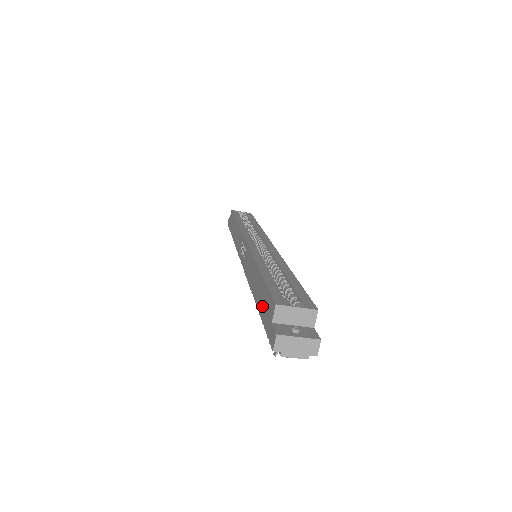
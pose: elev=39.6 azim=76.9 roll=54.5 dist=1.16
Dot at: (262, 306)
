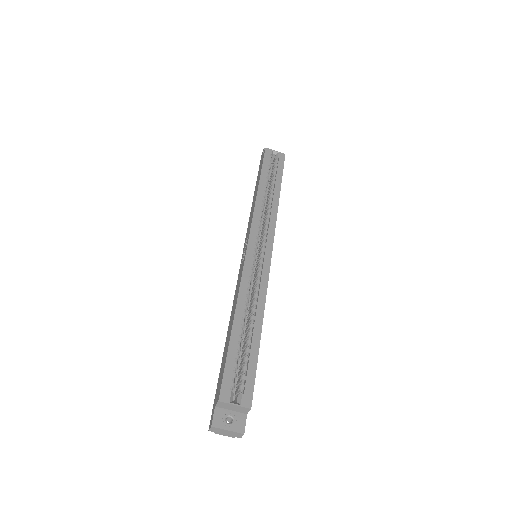
Dot at: (221, 369)
